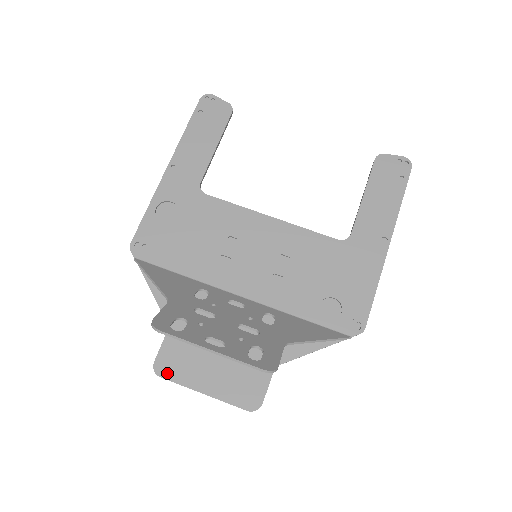
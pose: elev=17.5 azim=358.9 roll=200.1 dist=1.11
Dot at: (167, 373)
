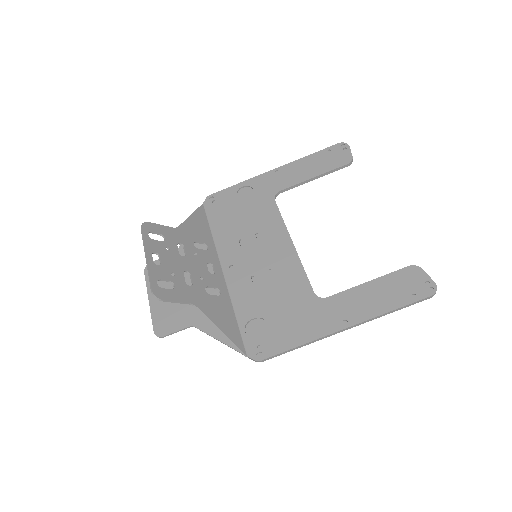
Dot at: occluded
